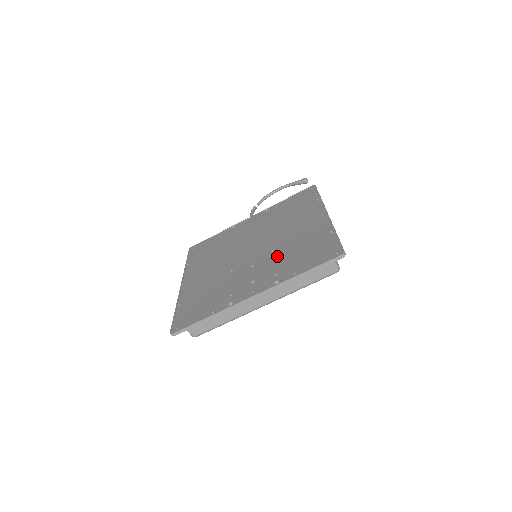
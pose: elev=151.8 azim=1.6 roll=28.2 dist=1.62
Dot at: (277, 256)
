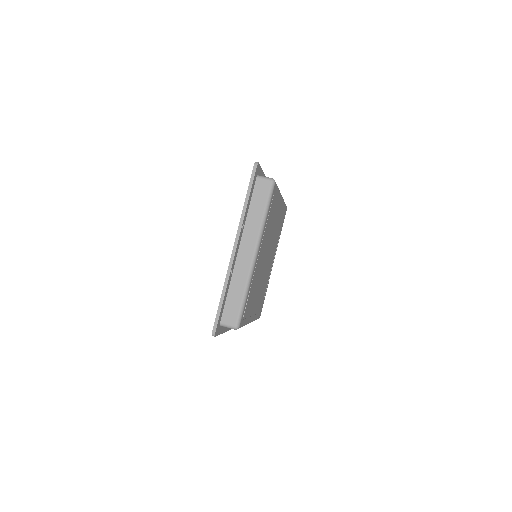
Dot at: occluded
